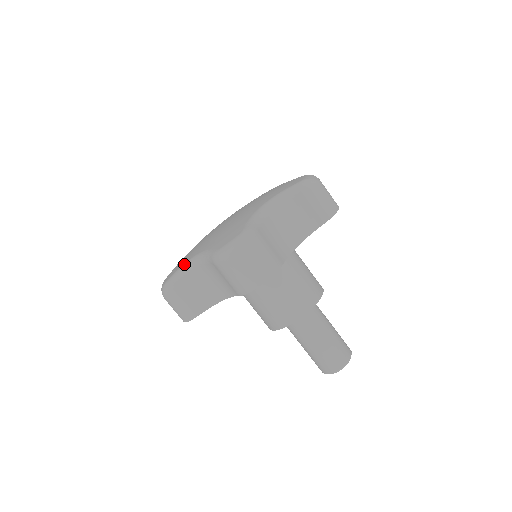
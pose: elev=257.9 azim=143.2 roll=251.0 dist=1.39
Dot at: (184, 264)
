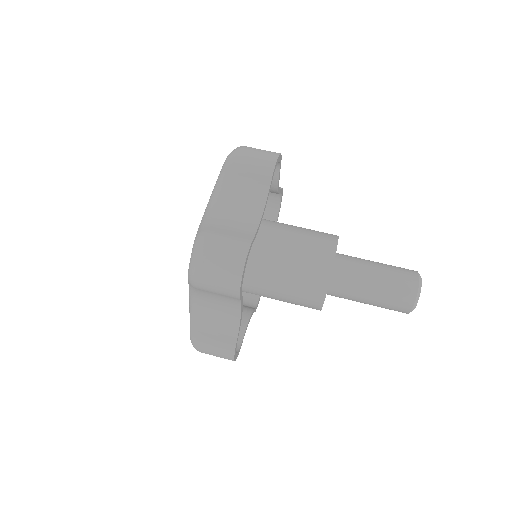
Dot at: (201, 220)
